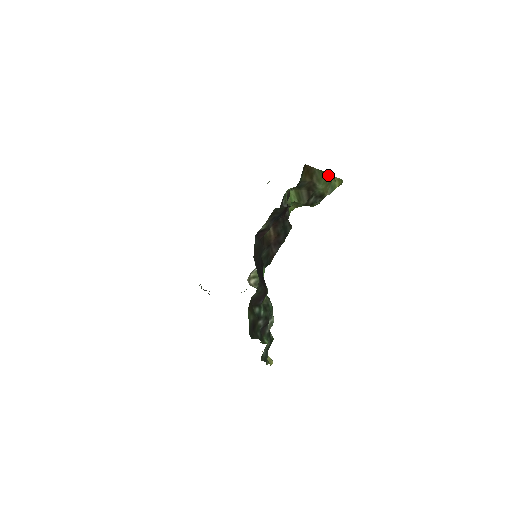
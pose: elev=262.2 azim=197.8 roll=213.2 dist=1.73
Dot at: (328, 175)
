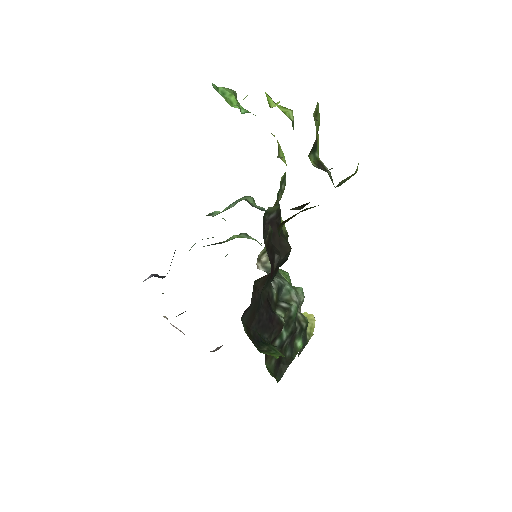
Dot at: occluded
